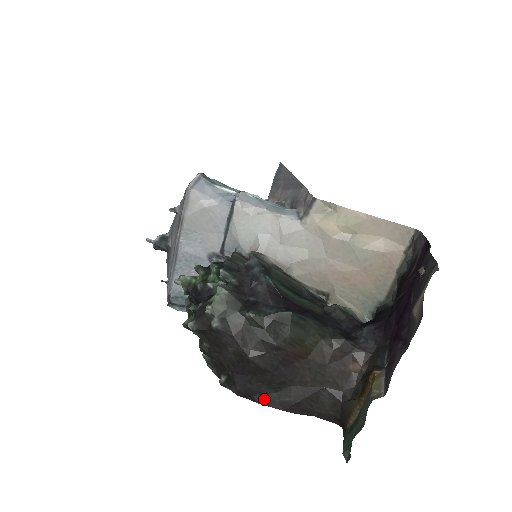
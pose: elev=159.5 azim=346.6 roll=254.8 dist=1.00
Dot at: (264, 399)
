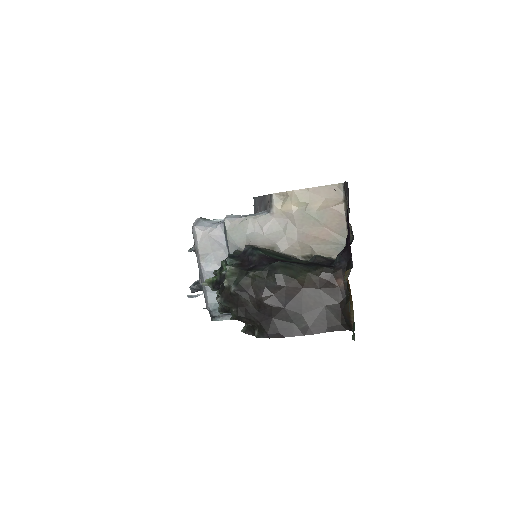
Dot at: (288, 332)
